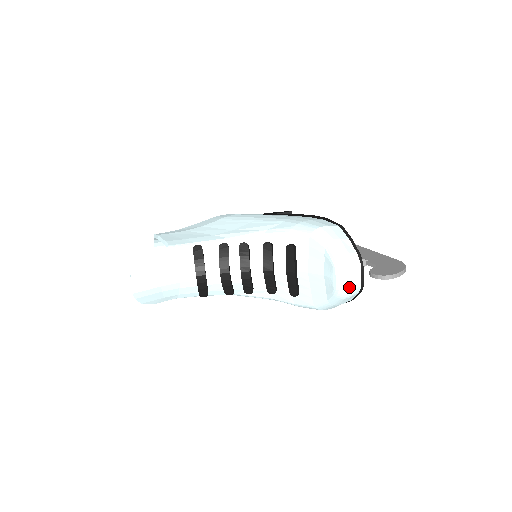
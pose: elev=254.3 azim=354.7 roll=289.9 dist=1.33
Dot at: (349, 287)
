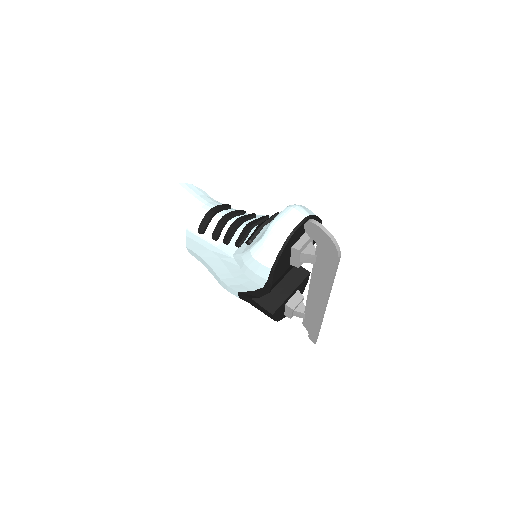
Dot at: (282, 220)
